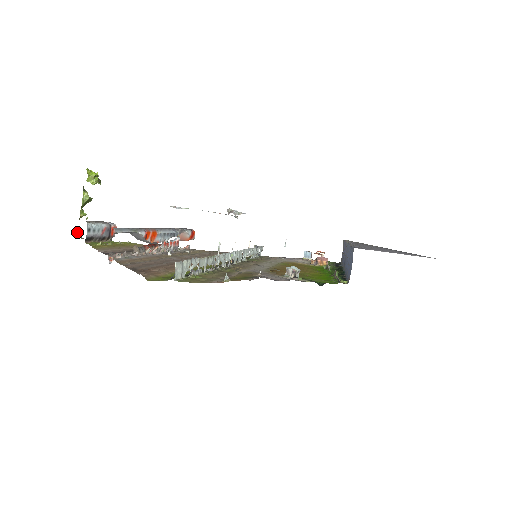
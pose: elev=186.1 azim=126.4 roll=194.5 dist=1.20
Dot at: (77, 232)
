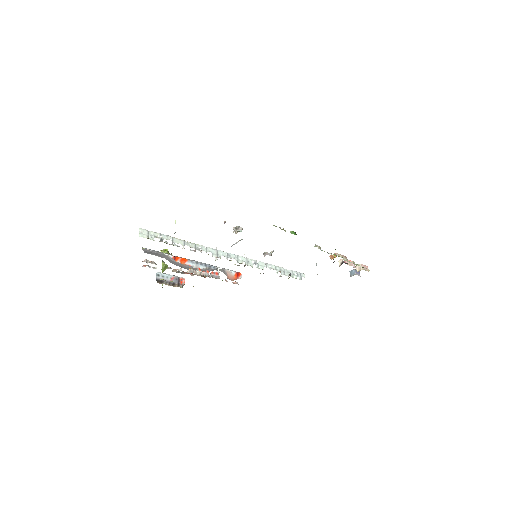
Dot at: occluded
